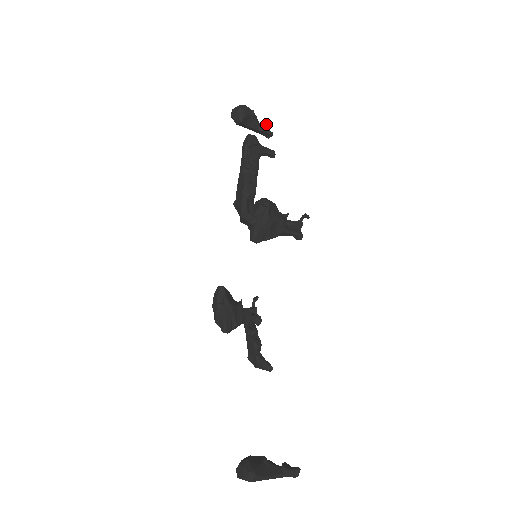
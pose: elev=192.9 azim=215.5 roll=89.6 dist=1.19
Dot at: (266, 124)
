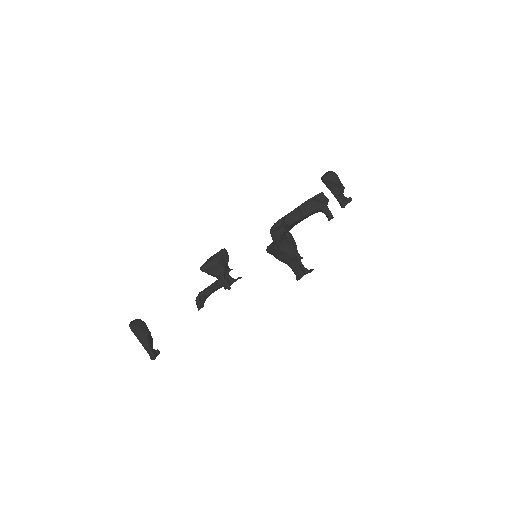
Dot at: (350, 199)
